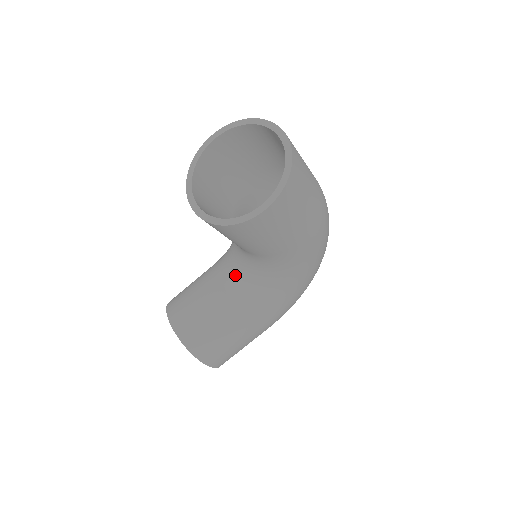
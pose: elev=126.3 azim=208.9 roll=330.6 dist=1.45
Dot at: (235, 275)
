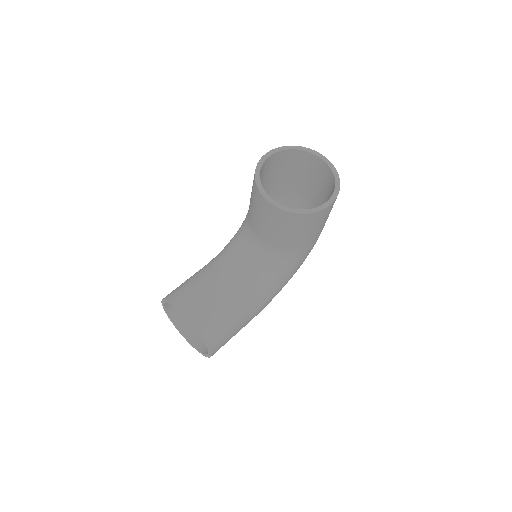
Dot at: (243, 270)
